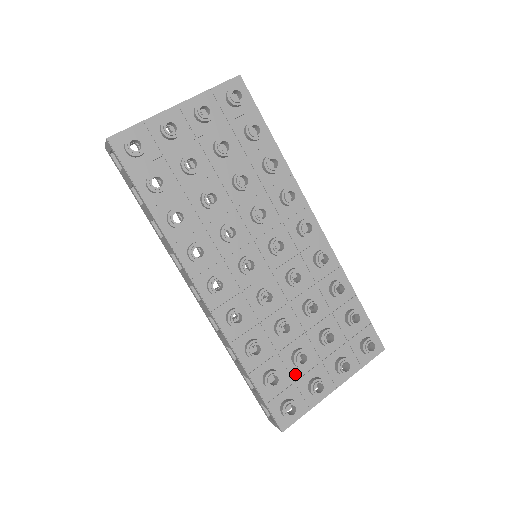
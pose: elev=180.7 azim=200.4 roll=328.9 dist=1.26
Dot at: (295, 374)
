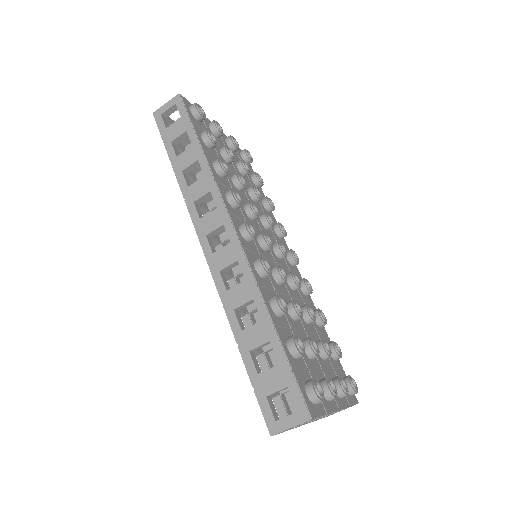
Dot at: (308, 363)
